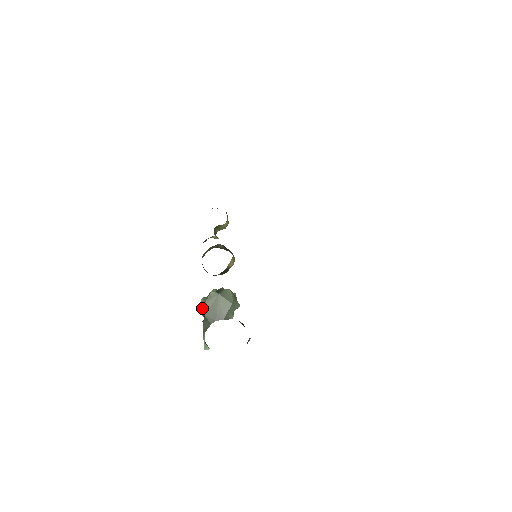
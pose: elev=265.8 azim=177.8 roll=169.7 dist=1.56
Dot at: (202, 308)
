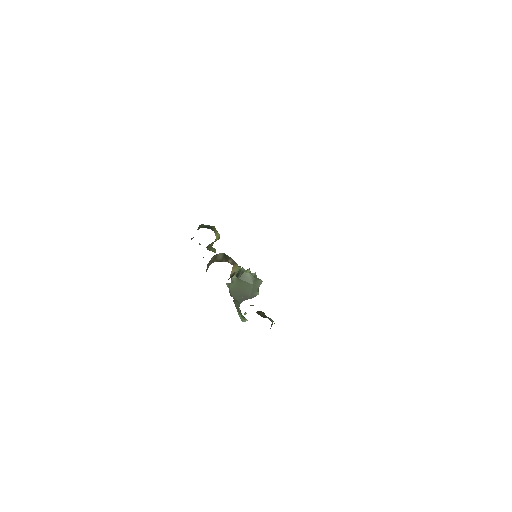
Dot at: (229, 292)
